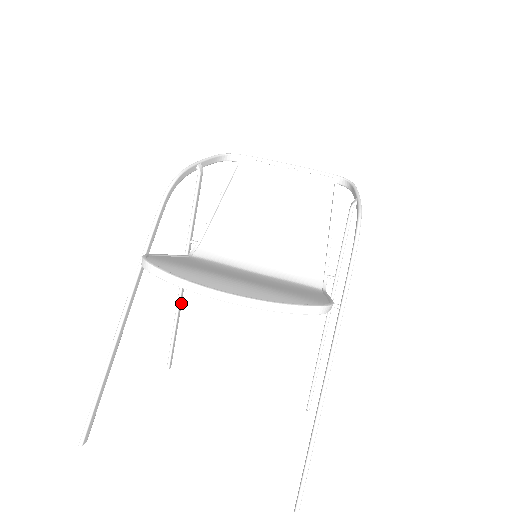
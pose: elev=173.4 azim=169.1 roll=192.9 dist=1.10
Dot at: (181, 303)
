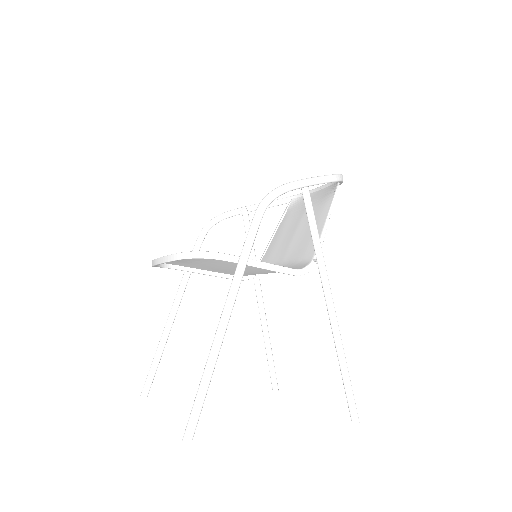
Dot at: (266, 325)
